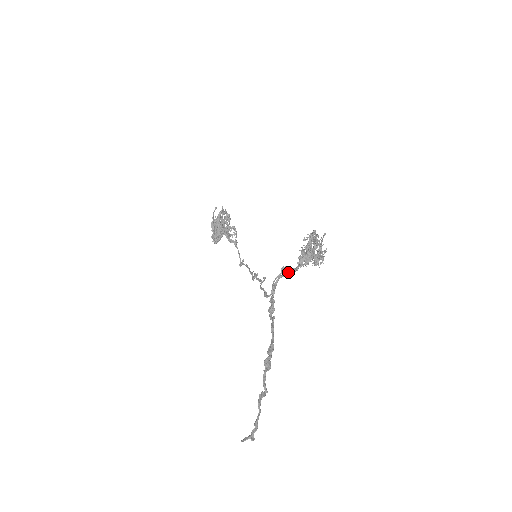
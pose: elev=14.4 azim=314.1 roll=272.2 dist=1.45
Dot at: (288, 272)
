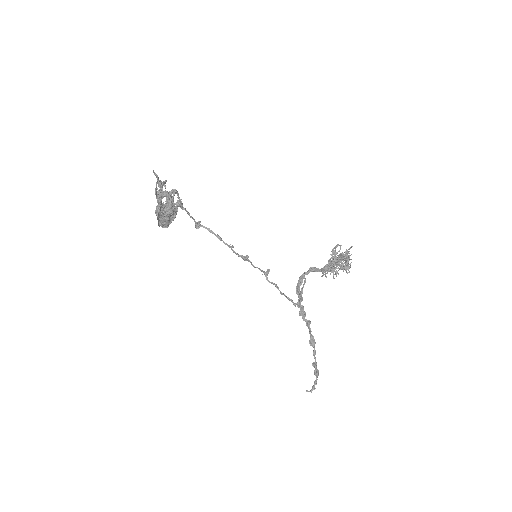
Dot at: (306, 273)
